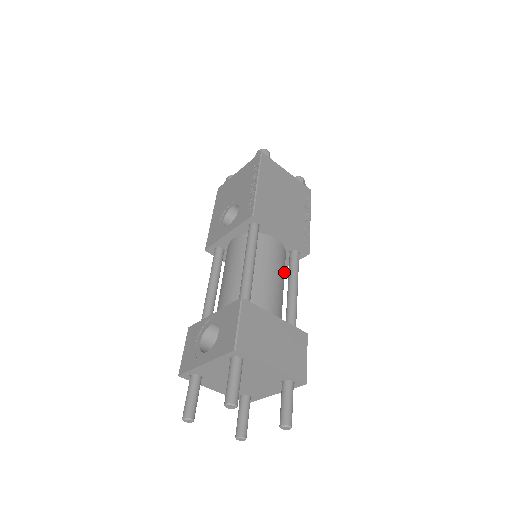
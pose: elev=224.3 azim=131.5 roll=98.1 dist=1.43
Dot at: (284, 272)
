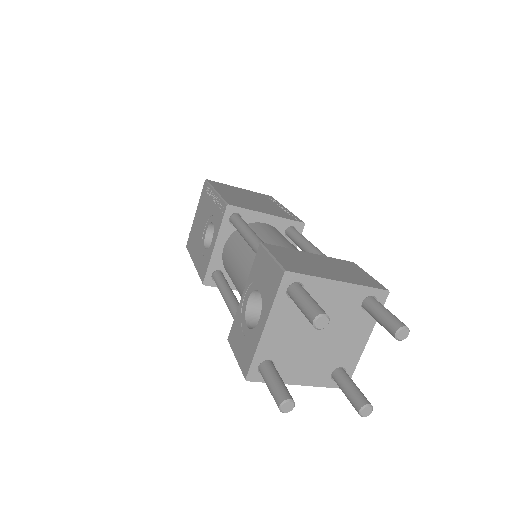
Dot at: occluded
